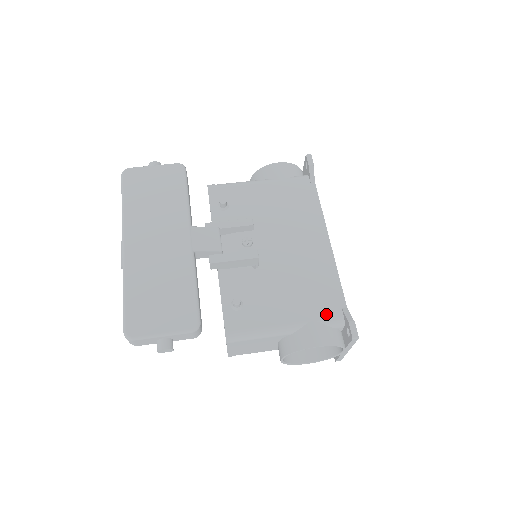
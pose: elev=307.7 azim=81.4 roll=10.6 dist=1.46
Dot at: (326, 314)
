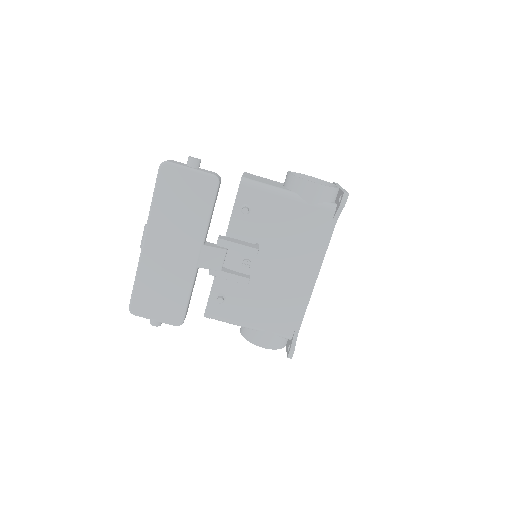
Dot at: (281, 330)
